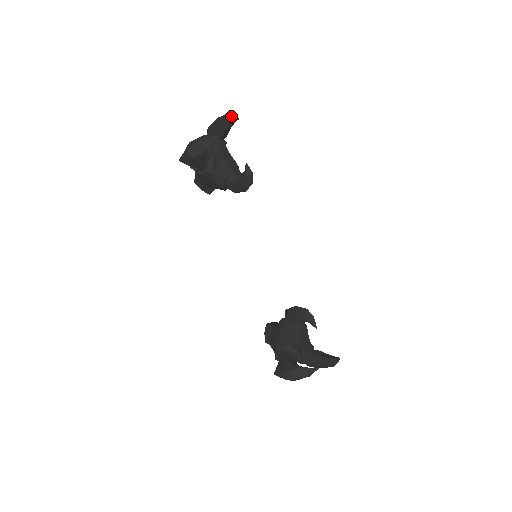
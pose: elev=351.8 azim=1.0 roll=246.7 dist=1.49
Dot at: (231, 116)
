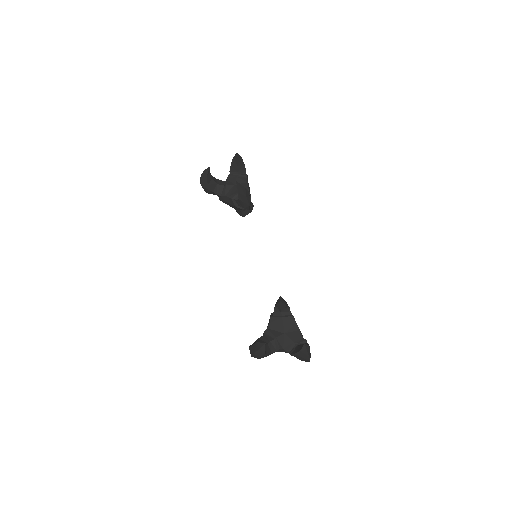
Dot at: occluded
